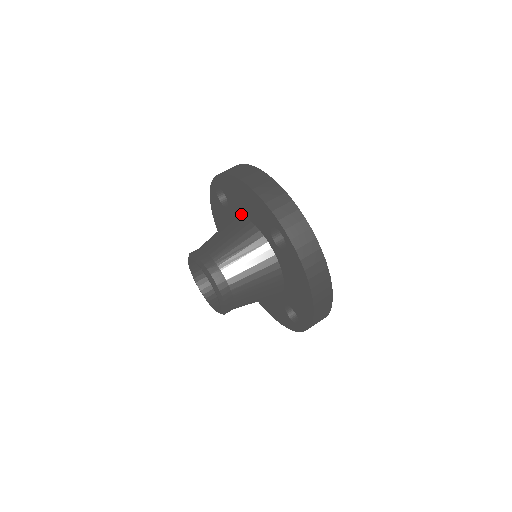
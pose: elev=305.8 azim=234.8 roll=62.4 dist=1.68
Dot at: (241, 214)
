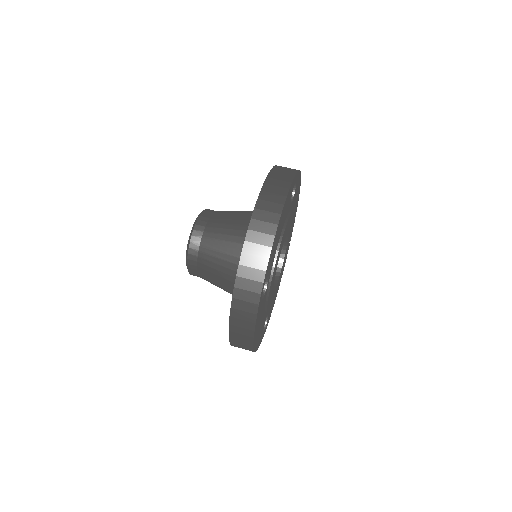
Dot at: occluded
